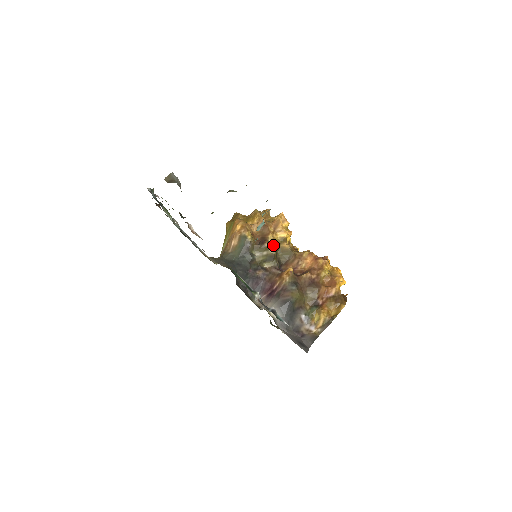
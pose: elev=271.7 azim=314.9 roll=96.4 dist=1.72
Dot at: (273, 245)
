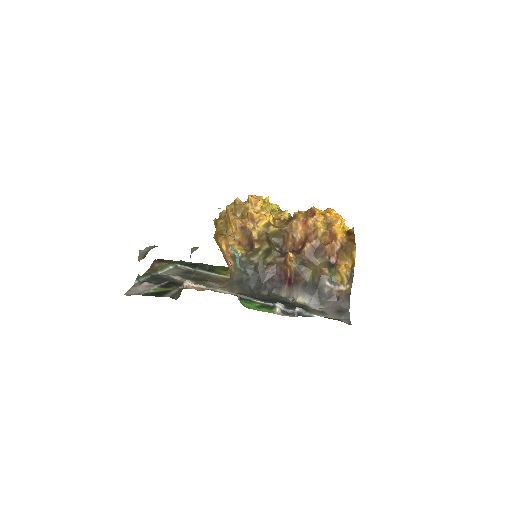
Dot at: (262, 240)
